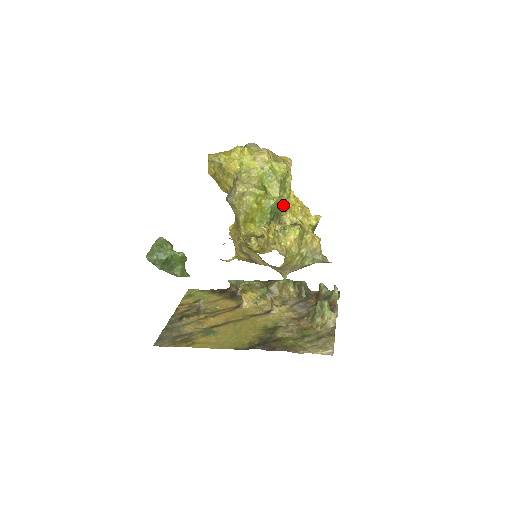
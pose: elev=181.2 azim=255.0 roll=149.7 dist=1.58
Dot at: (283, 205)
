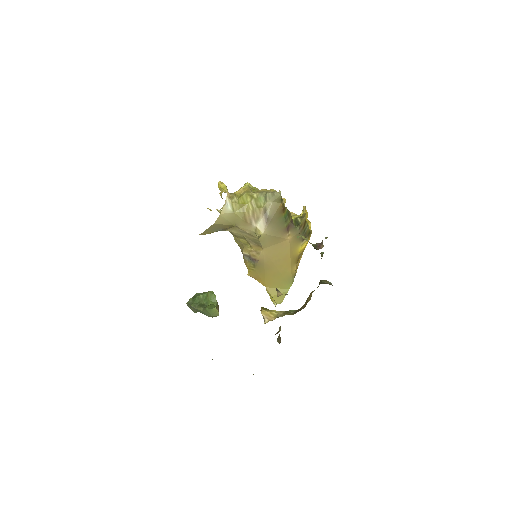
Dot at: occluded
